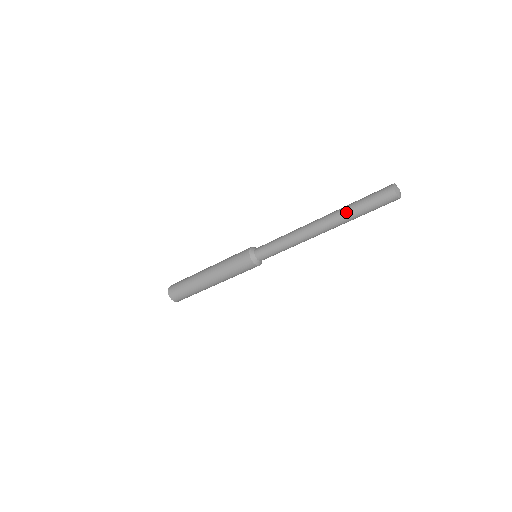
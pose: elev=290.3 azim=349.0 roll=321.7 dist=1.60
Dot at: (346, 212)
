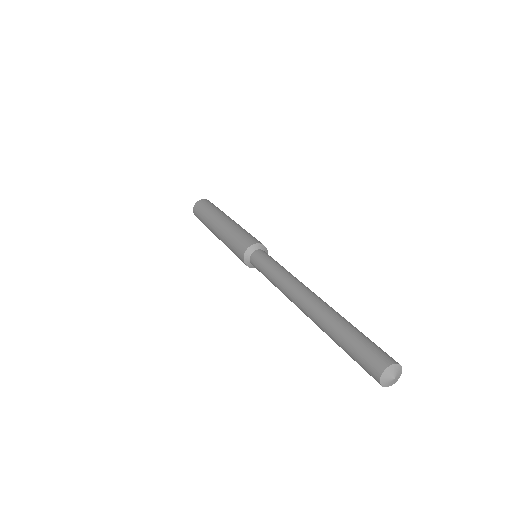
Dot at: (327, 328)
